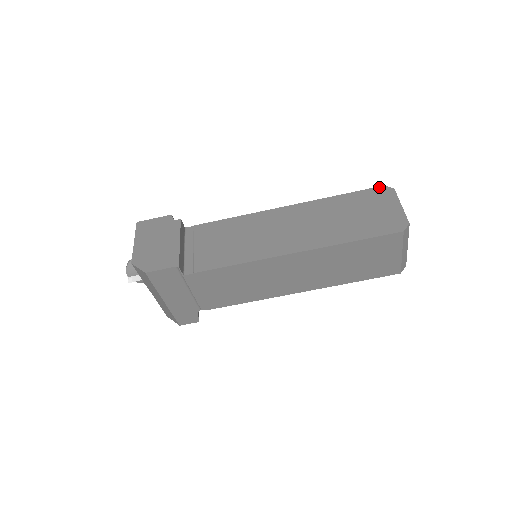
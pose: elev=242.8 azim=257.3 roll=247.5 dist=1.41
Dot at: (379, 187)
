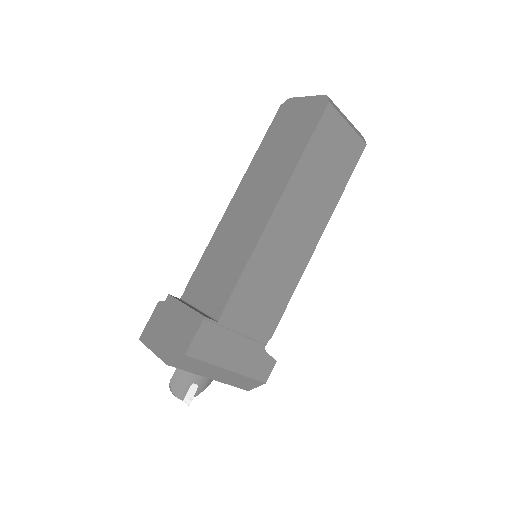
Dot at: (278, 110)
